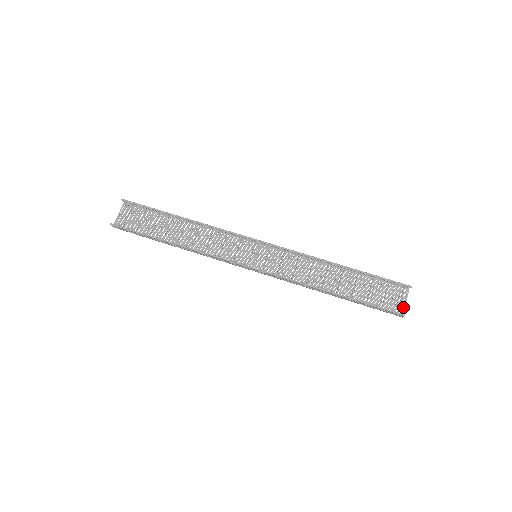
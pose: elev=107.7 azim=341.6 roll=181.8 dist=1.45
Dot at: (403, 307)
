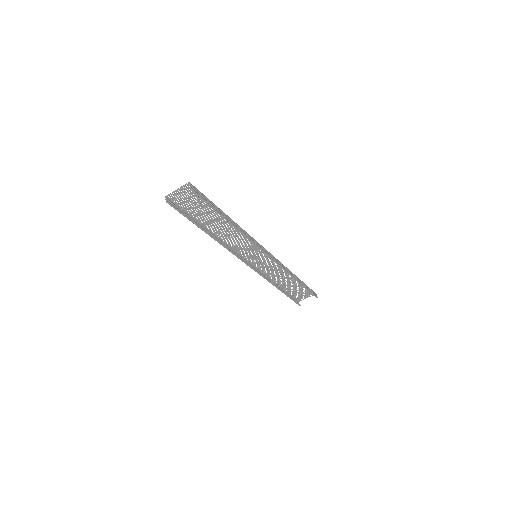
Dot at: occluded
